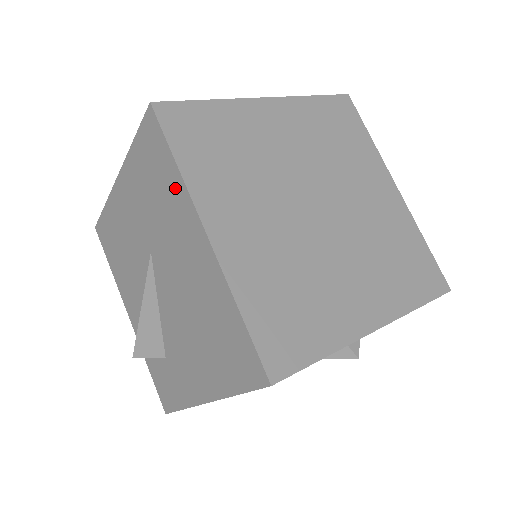
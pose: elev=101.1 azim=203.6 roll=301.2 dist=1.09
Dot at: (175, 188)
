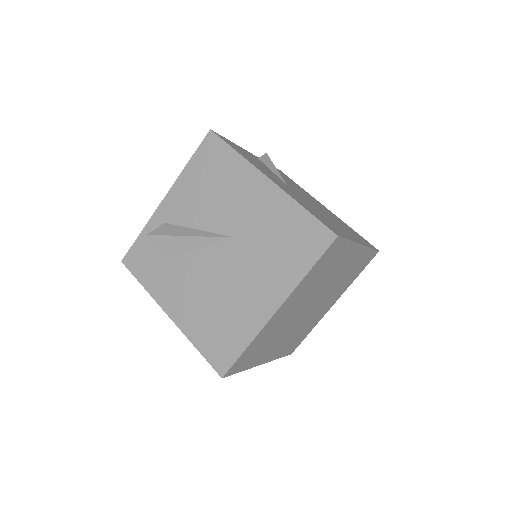
Dot at: (292, 272)
